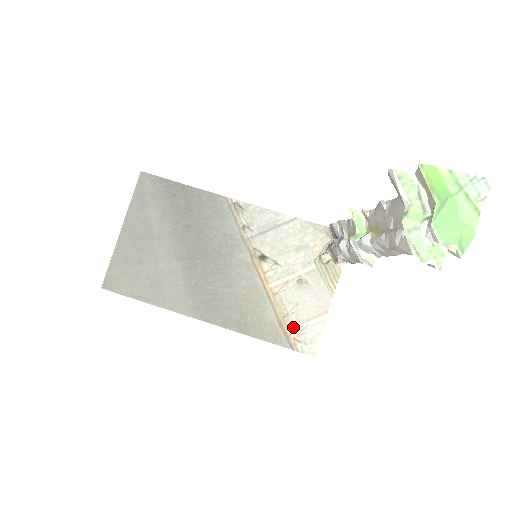
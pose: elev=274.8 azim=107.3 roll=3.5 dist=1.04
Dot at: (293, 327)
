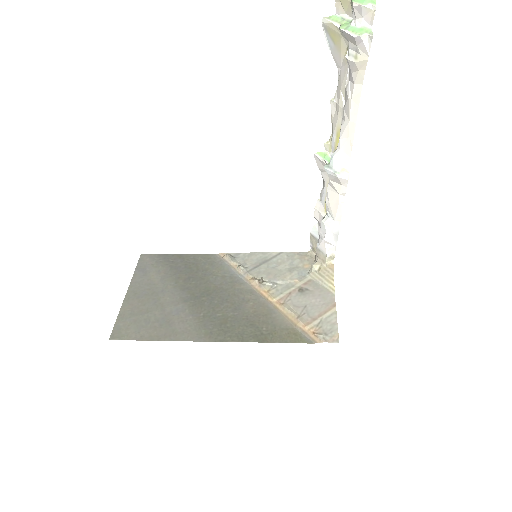
Dot at: (309, 324)
